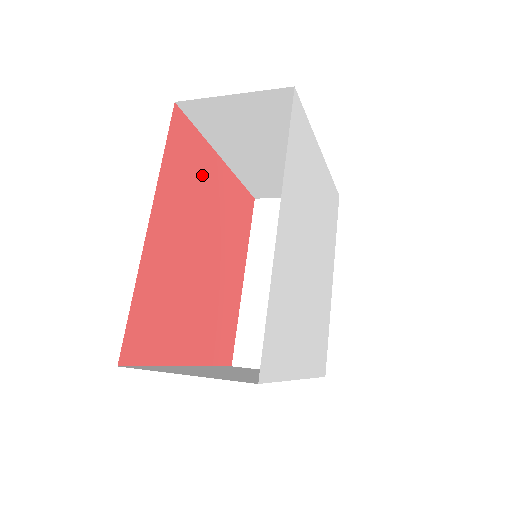
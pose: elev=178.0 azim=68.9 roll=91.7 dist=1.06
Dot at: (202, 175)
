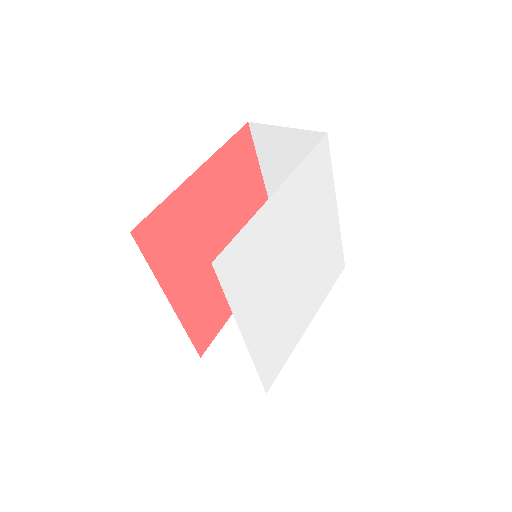
Dot at: (186, 217)
